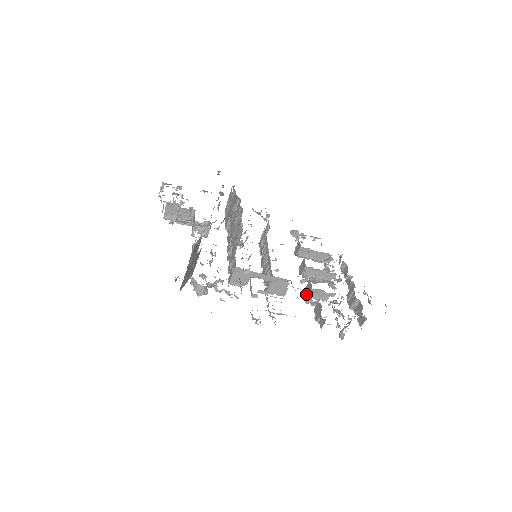
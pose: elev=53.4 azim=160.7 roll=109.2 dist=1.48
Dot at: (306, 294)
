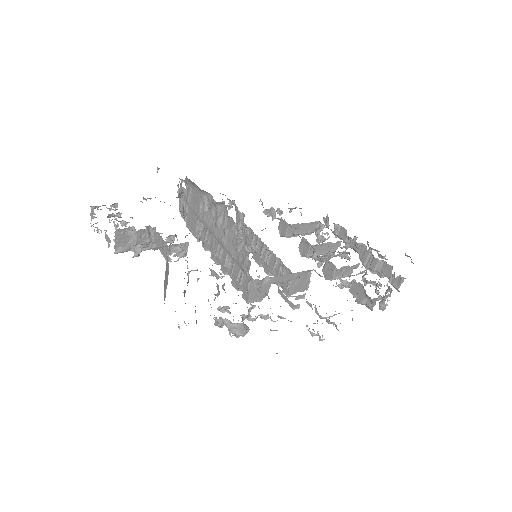
Dot at: (329, 277)
